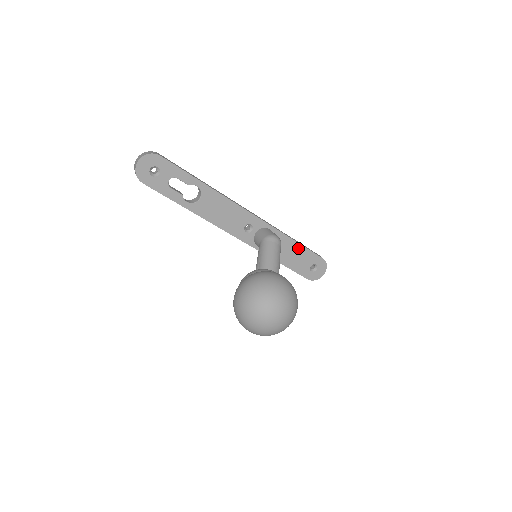
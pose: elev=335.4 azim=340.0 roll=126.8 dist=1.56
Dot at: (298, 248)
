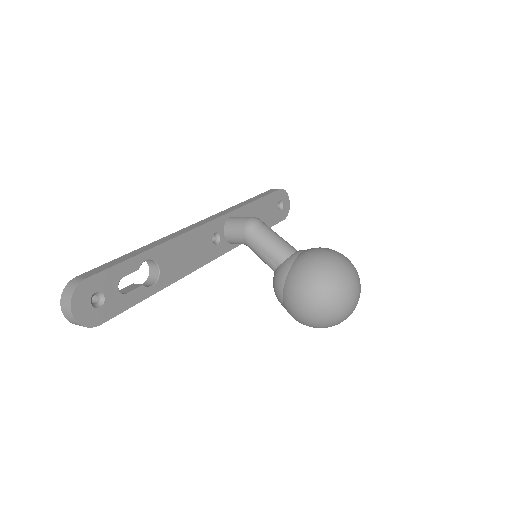
Dot at: (259, 204)
